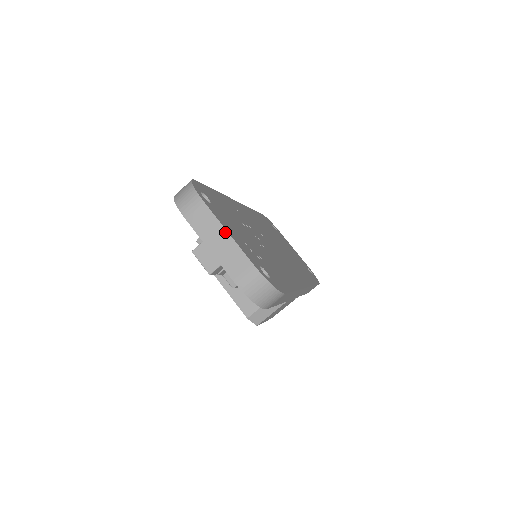
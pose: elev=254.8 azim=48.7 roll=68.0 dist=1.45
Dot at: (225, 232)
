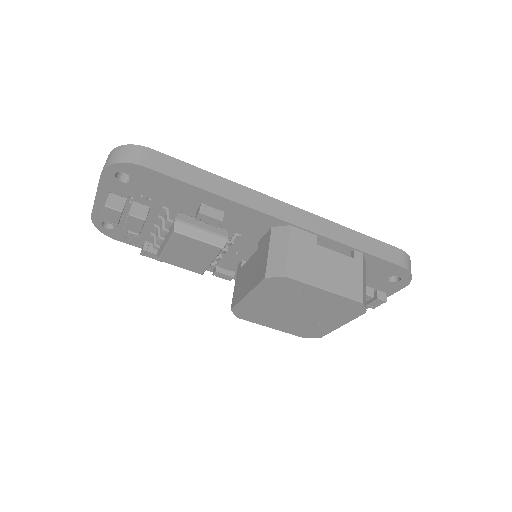
Dot at: occluded
